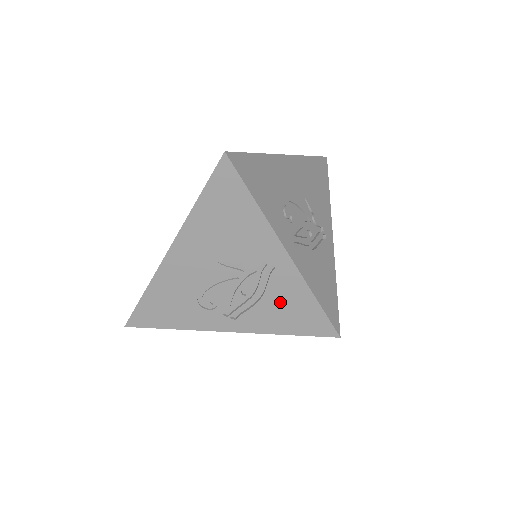
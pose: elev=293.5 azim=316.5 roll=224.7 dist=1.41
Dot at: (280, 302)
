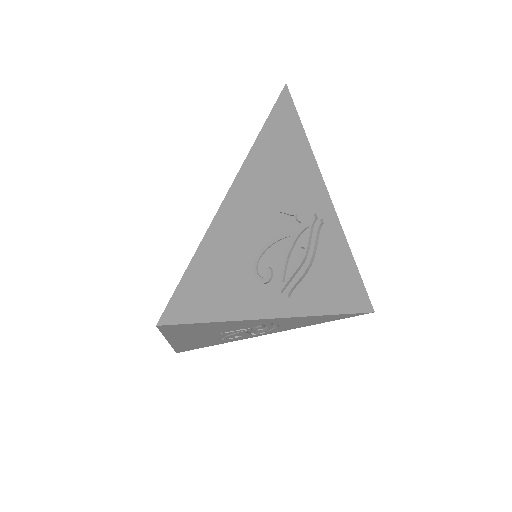
Dot at: (299, 323)
